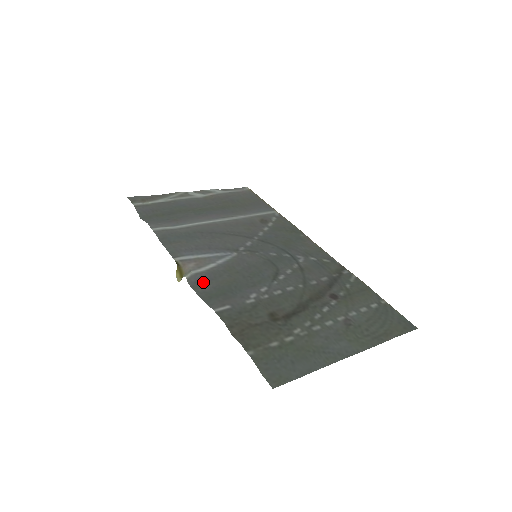
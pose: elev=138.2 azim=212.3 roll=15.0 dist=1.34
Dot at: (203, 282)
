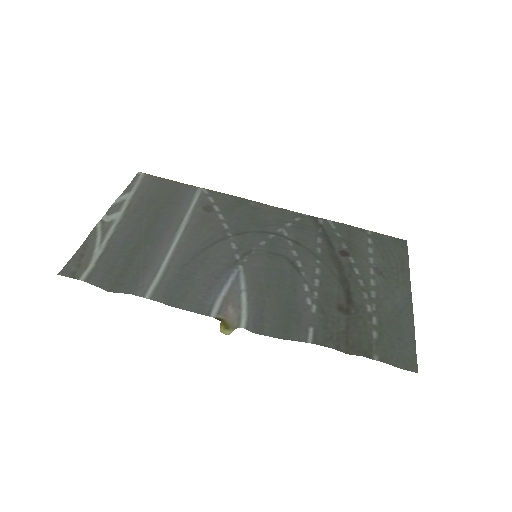
Dot at: (259, 320)
